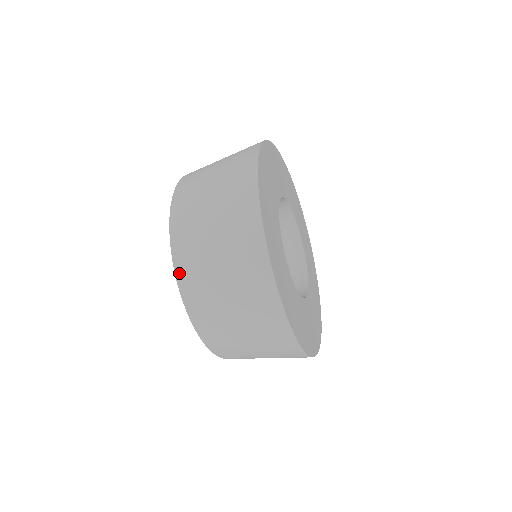
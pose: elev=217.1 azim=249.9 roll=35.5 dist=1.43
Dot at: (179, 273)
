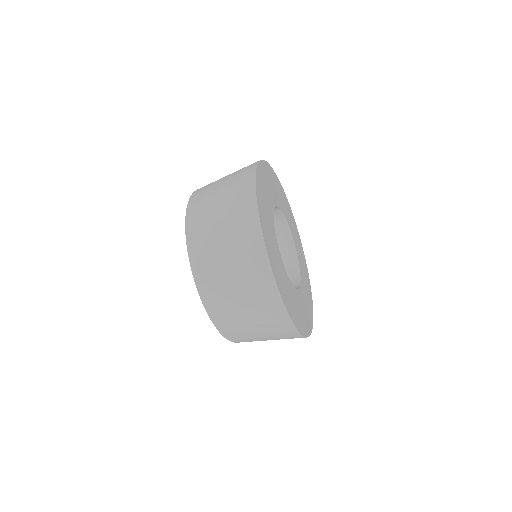
Dot at: (192, 255)
